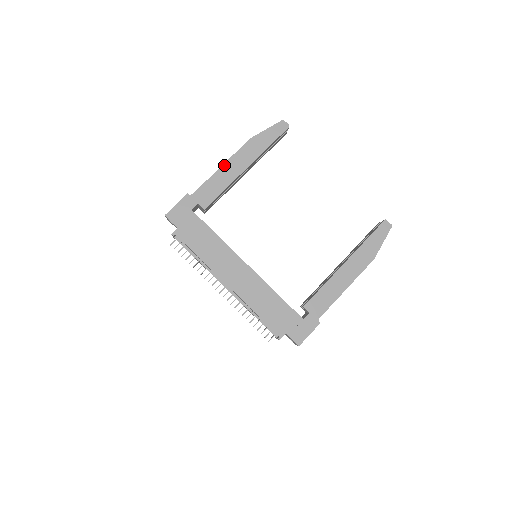
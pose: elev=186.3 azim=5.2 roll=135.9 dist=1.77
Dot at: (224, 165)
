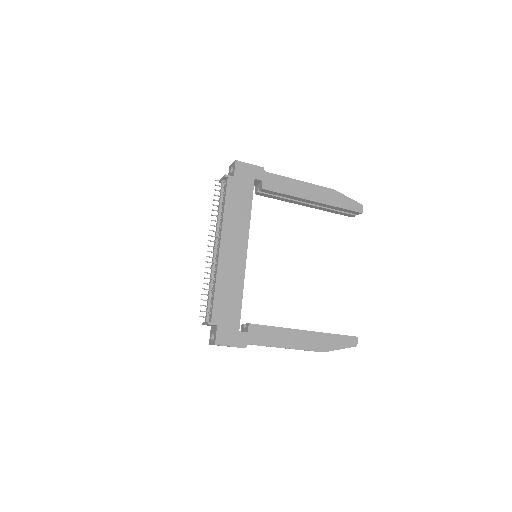
Dot at: (303, 182)
